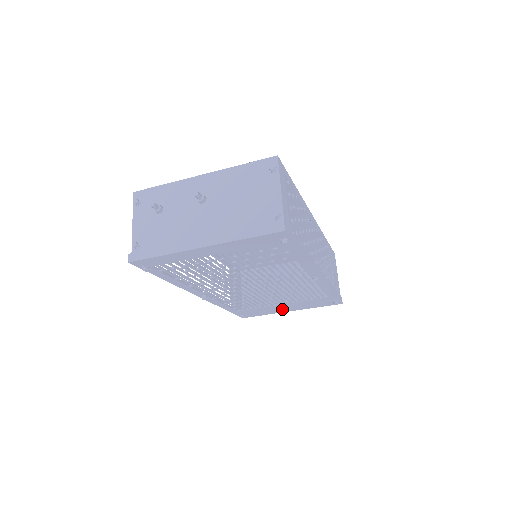
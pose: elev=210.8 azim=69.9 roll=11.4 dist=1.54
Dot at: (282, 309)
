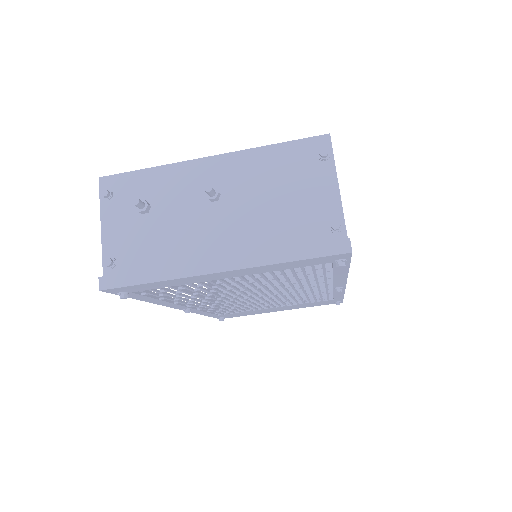
Dot at: (271, 310)
